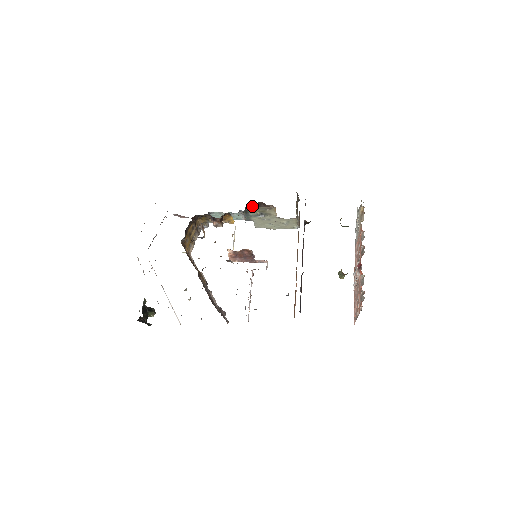
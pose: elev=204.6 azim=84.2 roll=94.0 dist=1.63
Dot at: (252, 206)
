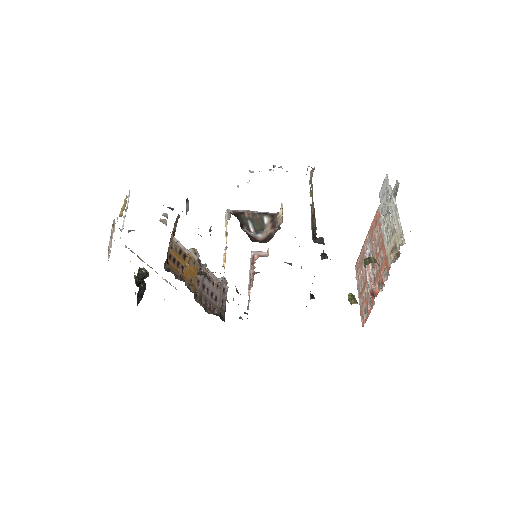
Dot at: occluded
